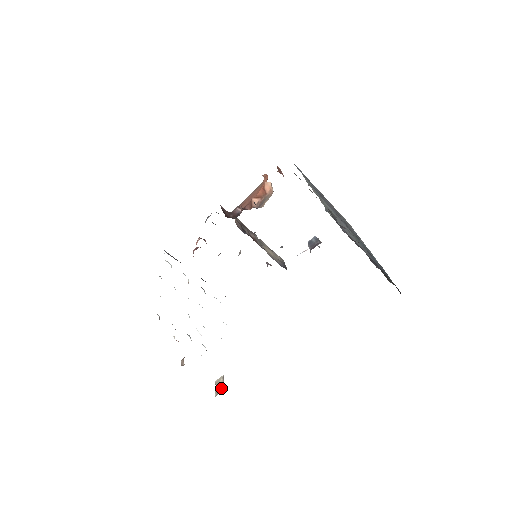
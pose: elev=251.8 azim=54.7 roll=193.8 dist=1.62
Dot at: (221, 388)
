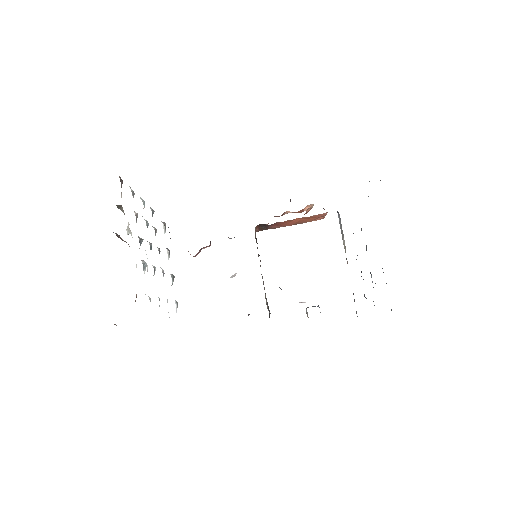
Dot at: occluded
